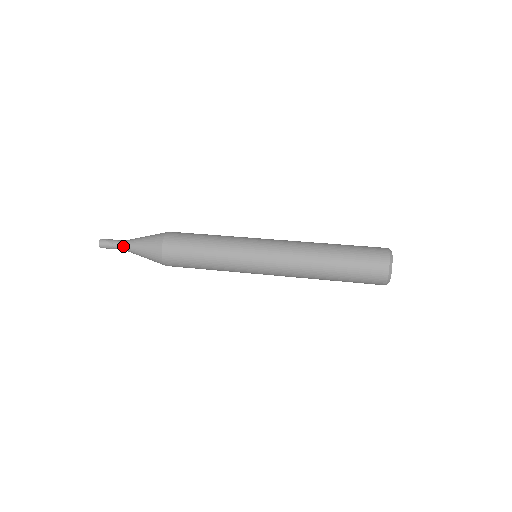
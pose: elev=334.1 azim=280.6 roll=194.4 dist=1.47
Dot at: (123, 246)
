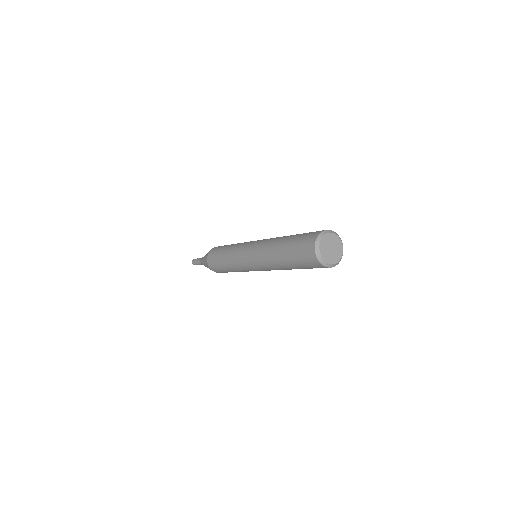
Dot at: (201, 263)
